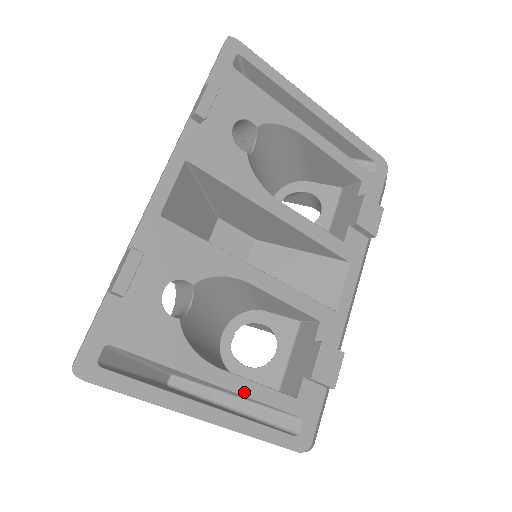
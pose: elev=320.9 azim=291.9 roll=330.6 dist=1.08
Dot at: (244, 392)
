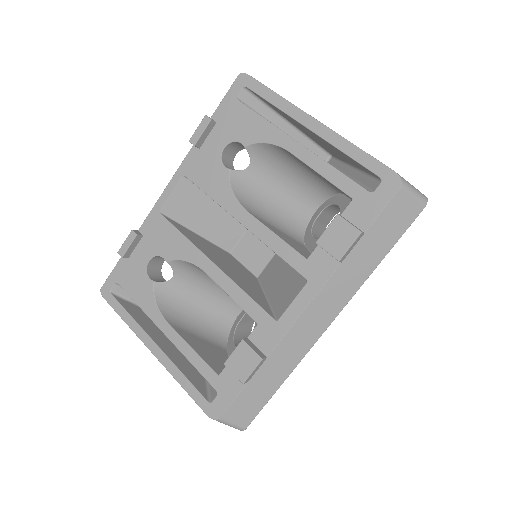
Dot at: (180, 348)
